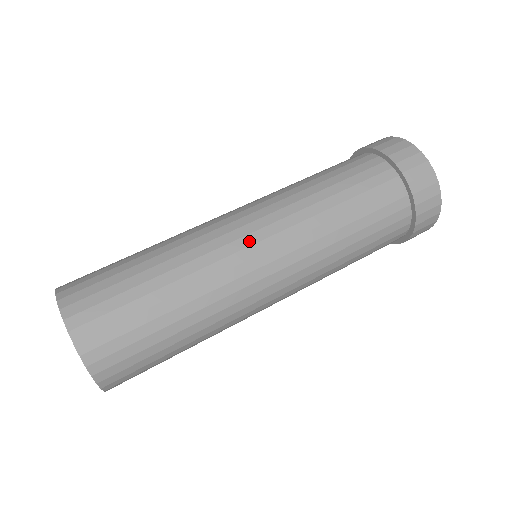
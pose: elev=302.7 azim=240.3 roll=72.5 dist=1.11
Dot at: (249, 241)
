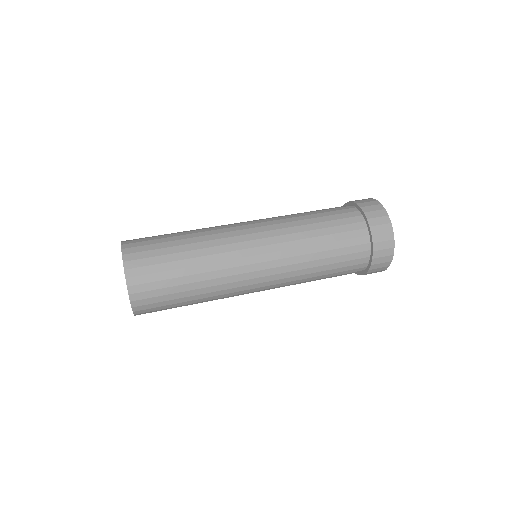
Dot at: (254, 252)
